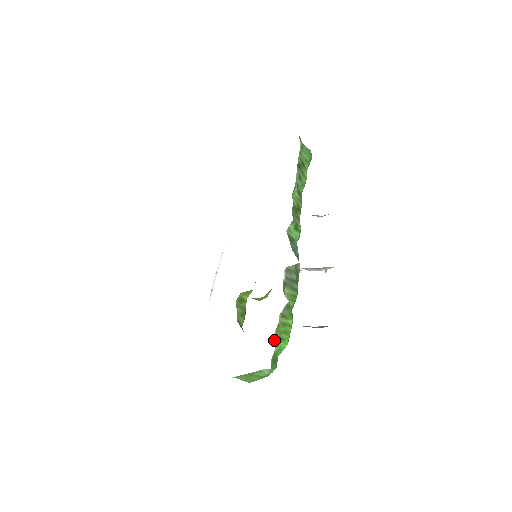
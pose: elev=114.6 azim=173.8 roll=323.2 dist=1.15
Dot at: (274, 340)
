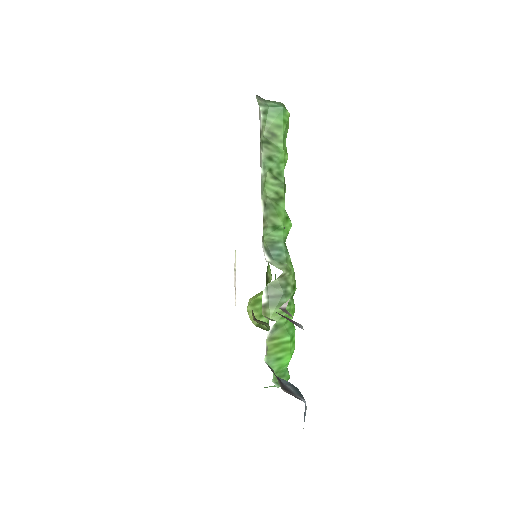
Dot at: (267, 364)
